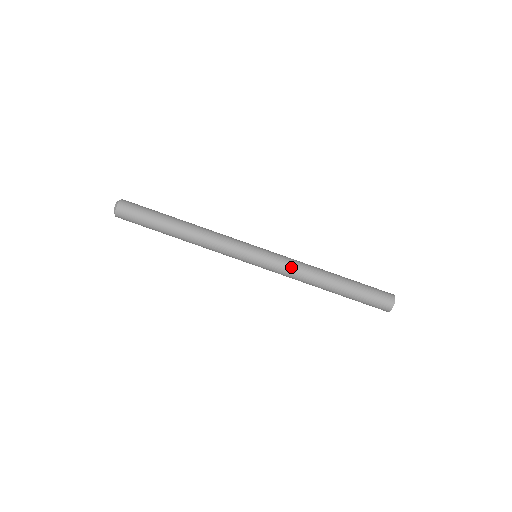
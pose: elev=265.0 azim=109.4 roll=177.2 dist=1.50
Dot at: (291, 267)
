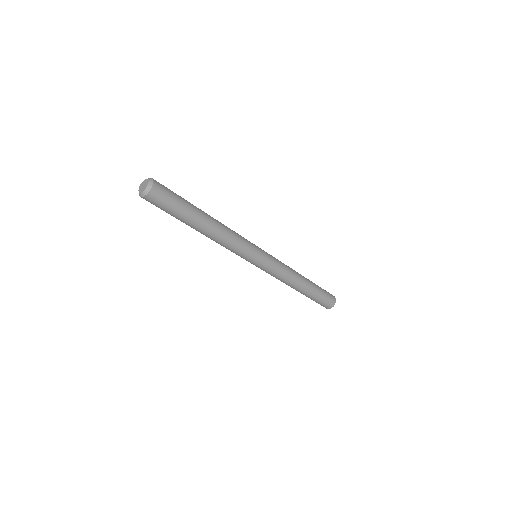
Dot at: (276, 277)
